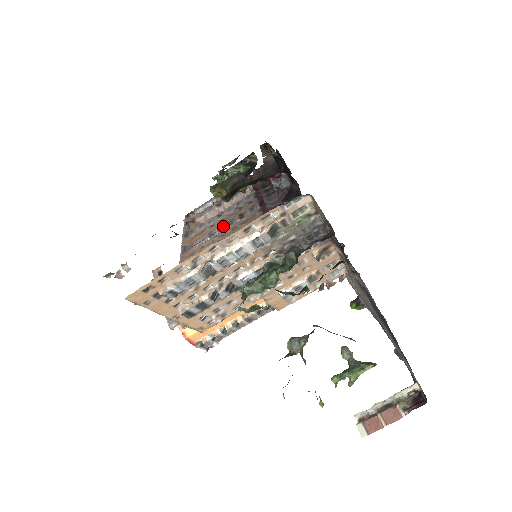
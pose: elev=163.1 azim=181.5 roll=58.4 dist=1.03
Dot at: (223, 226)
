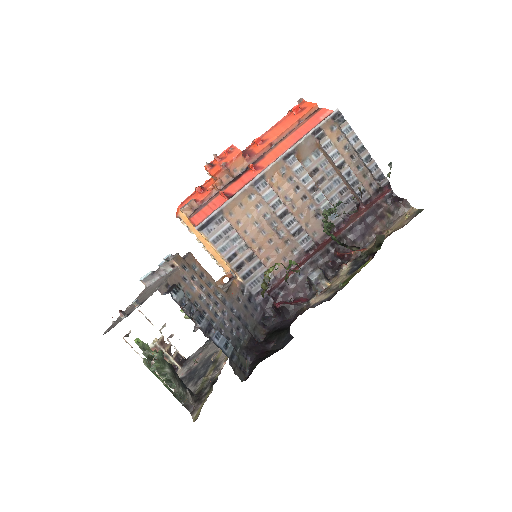
Dot at: (286, 217)
